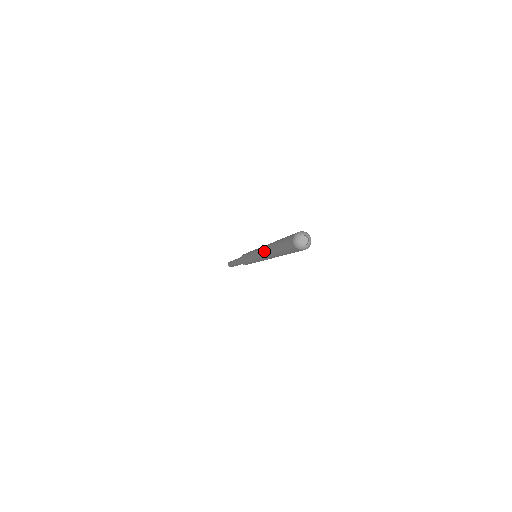
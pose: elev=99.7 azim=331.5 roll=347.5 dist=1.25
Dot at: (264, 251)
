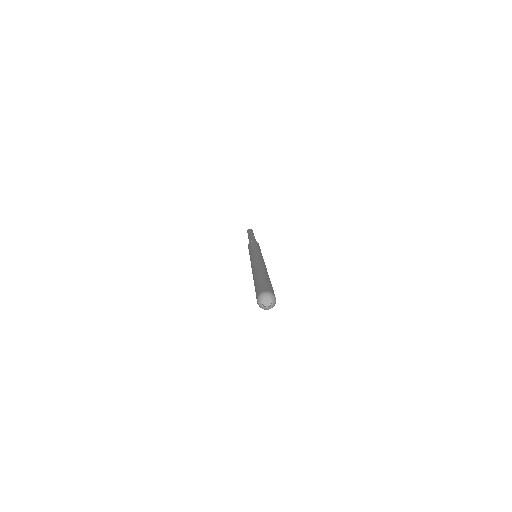
Dot at: (255, 265)
